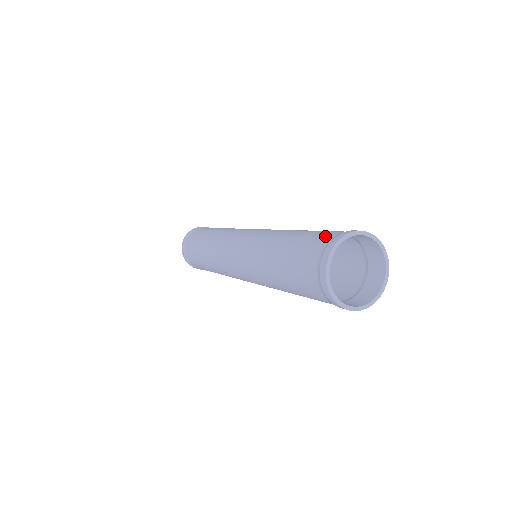
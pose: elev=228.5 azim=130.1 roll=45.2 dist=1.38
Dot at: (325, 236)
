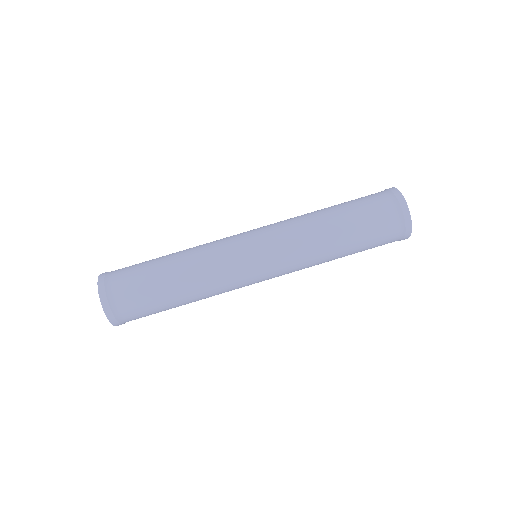
Dot at: occluded
